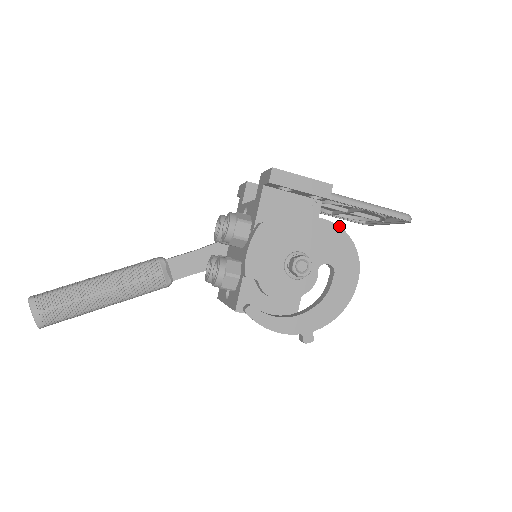
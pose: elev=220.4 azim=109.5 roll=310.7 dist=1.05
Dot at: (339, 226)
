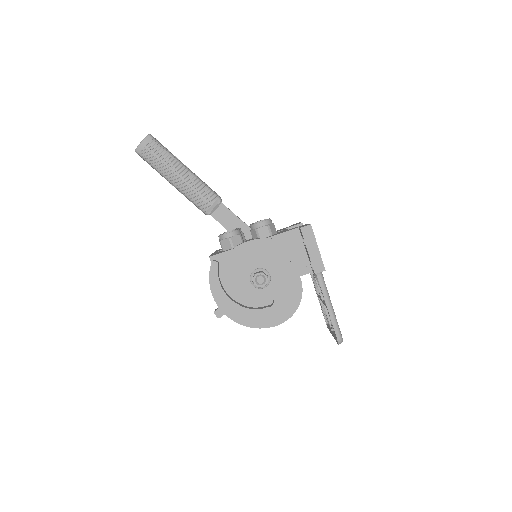
Dot at: occluded
